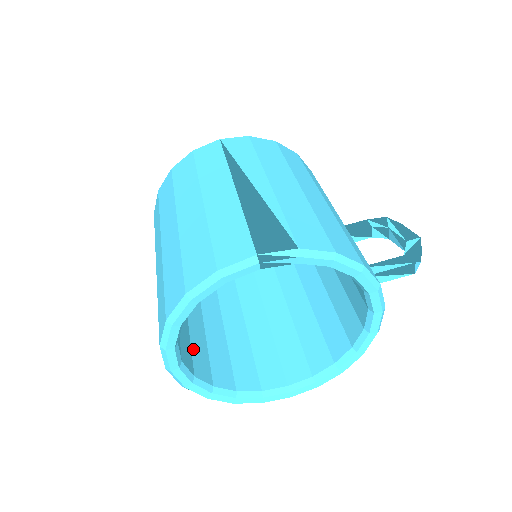
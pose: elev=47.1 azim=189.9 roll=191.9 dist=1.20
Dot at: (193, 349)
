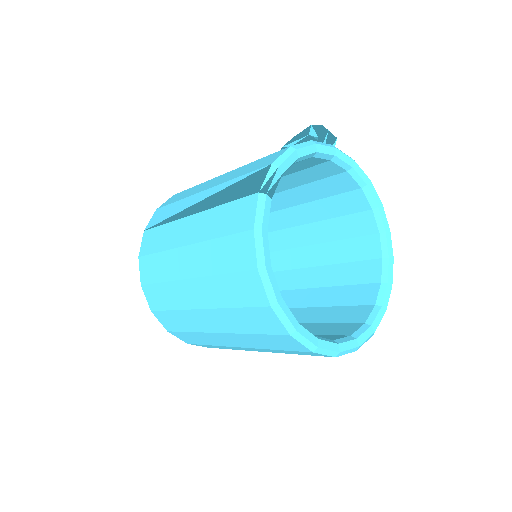
Dot at: occluded
